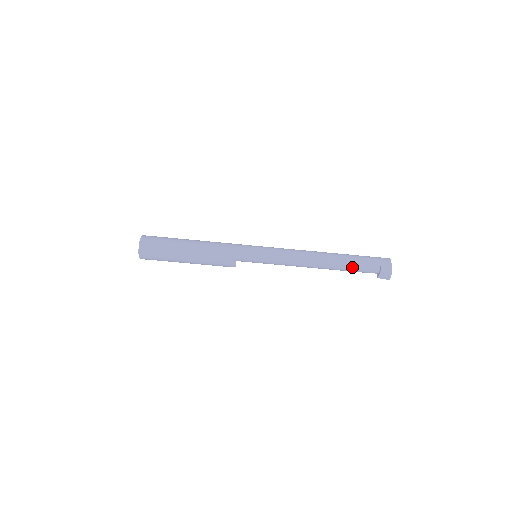
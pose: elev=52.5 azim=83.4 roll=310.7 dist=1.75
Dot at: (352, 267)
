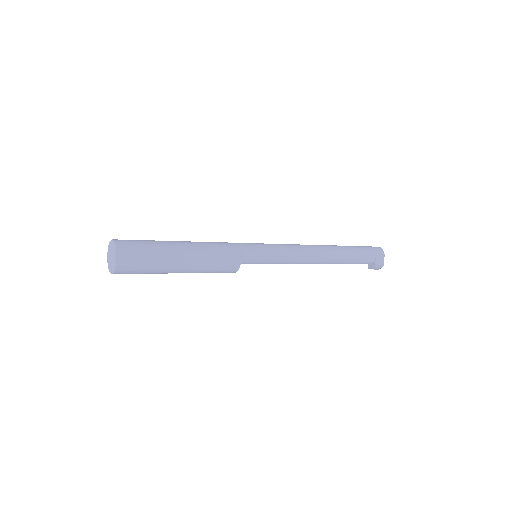
Dot at: (351, 262)
